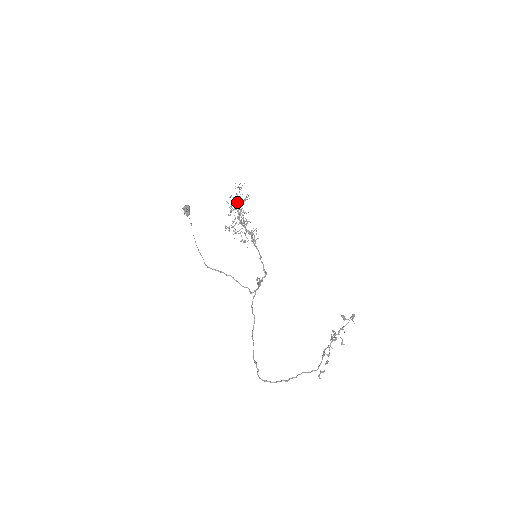
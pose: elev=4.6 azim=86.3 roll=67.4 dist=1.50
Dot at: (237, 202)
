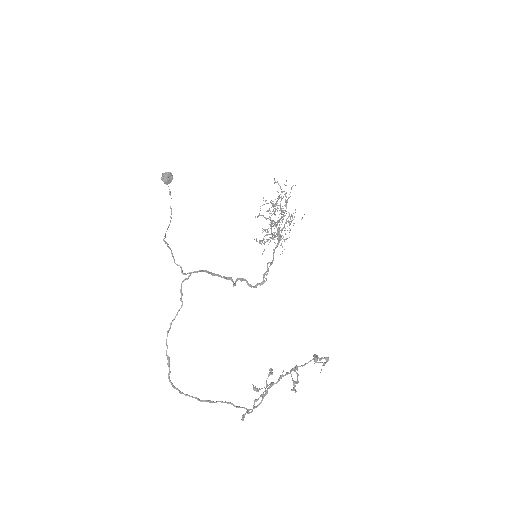
Dot at: (277, 201)
